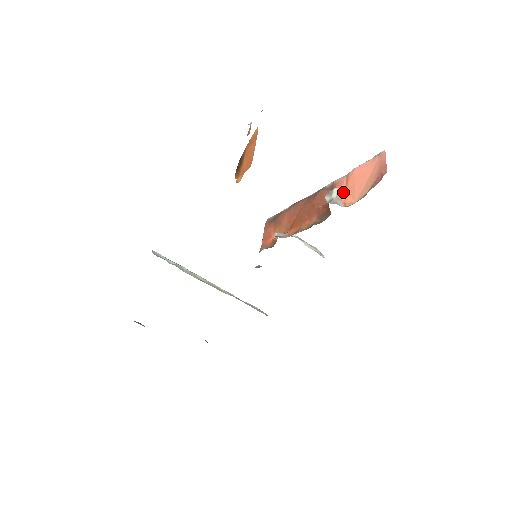
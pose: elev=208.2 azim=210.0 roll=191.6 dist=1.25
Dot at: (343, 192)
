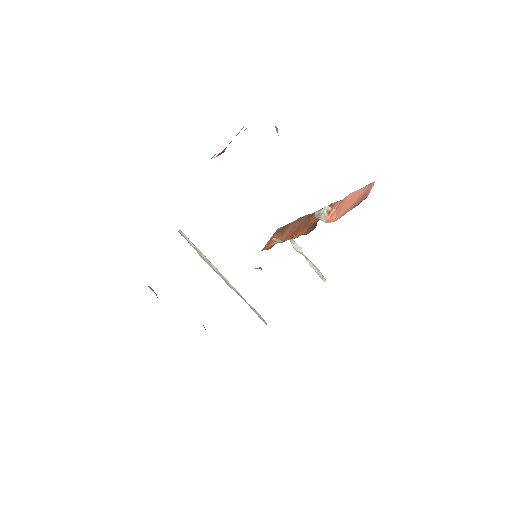
Dot at: (332, 211)
